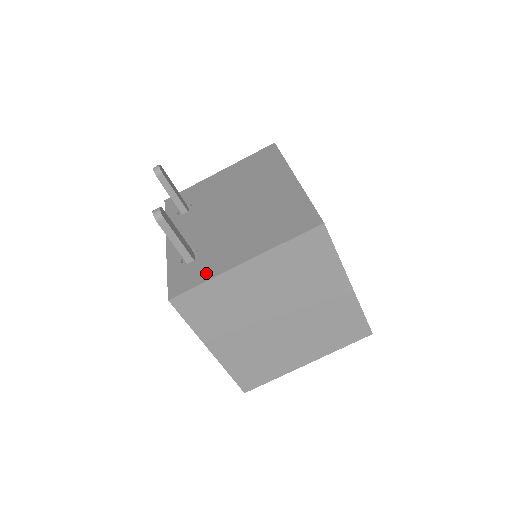
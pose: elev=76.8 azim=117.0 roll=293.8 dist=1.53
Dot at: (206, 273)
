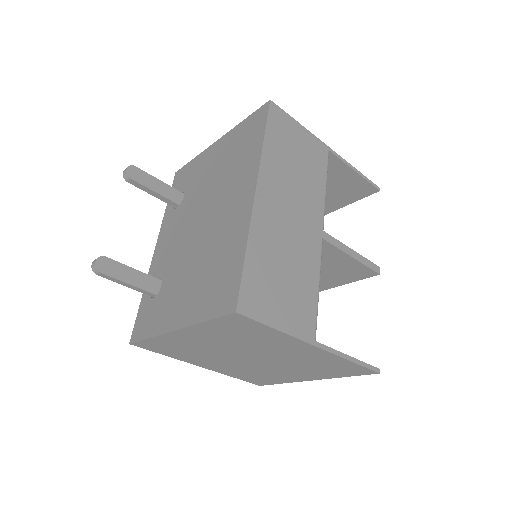
Dot at: (153, 325)
